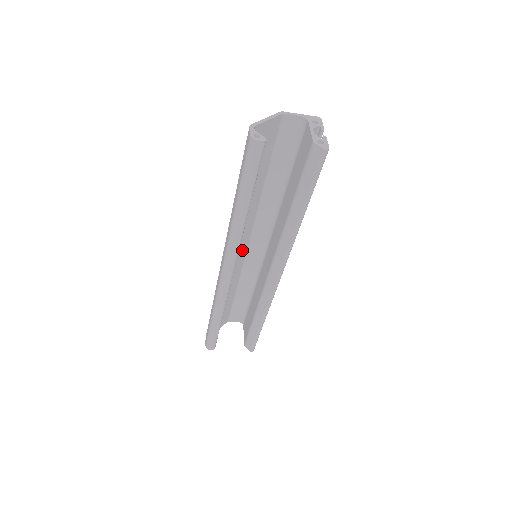
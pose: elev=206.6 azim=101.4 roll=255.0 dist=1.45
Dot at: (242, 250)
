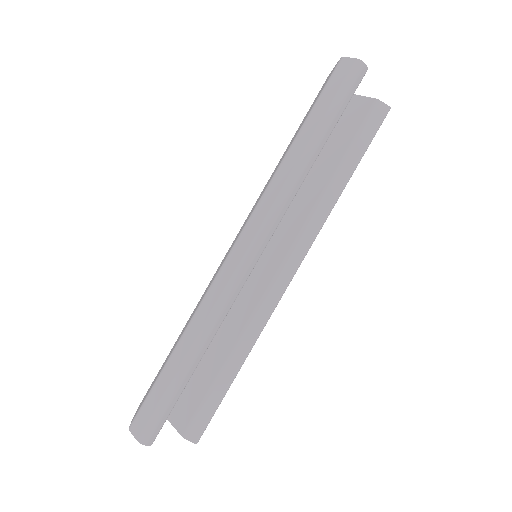
Dot at: occluded
